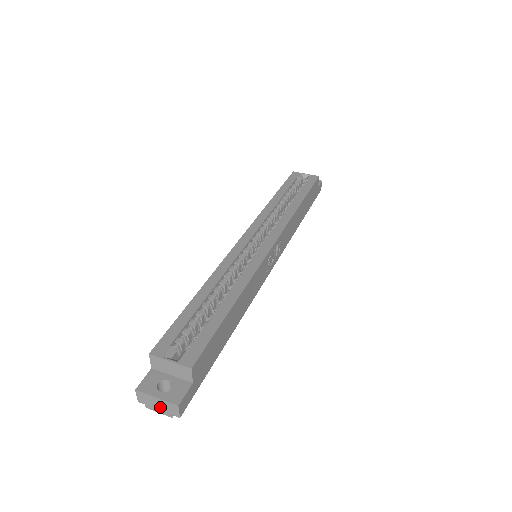
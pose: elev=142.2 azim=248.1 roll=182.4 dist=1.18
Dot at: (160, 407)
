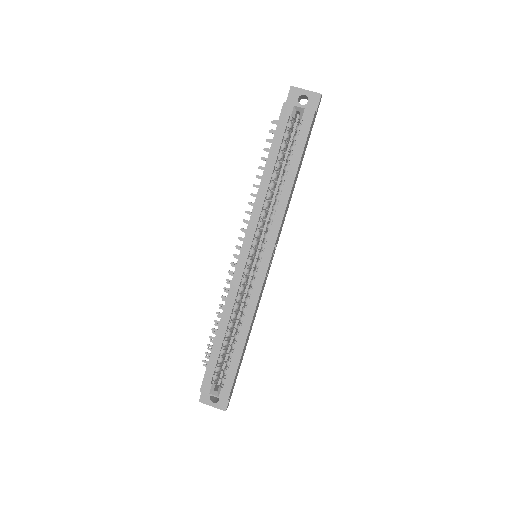
Dot at: occluded
